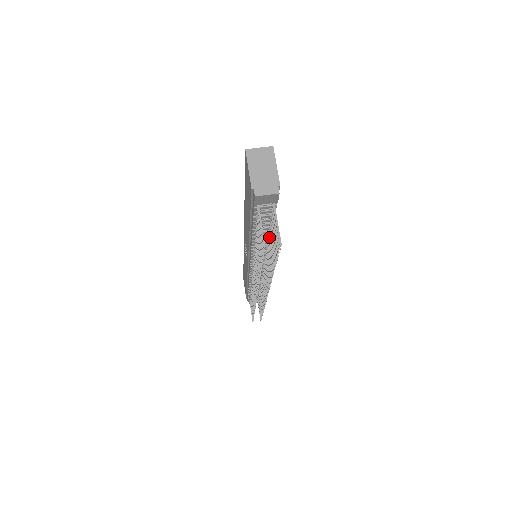
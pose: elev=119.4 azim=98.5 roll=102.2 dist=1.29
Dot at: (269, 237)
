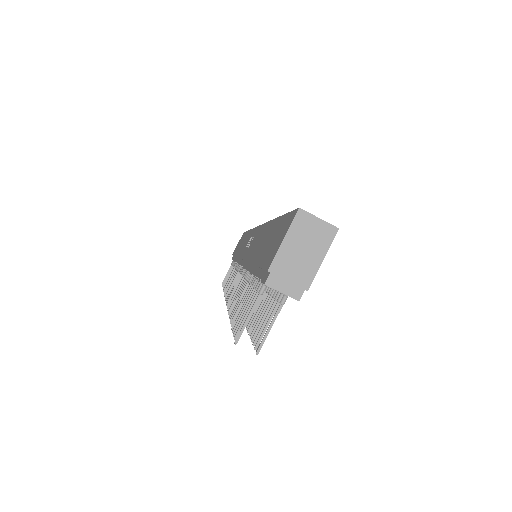
Dot at: (266, 292)
